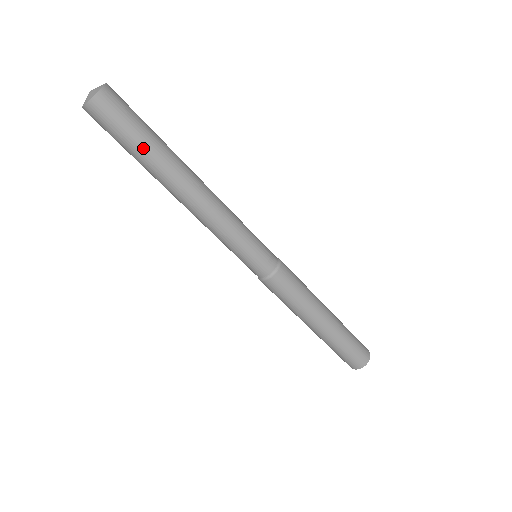
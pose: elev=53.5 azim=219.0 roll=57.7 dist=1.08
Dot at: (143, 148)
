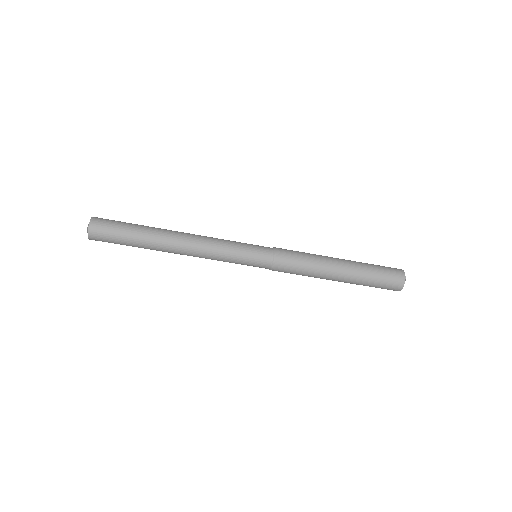
Dot at: (133, 243)
